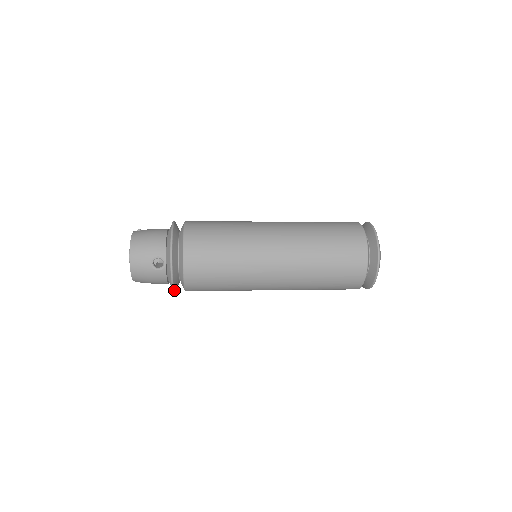
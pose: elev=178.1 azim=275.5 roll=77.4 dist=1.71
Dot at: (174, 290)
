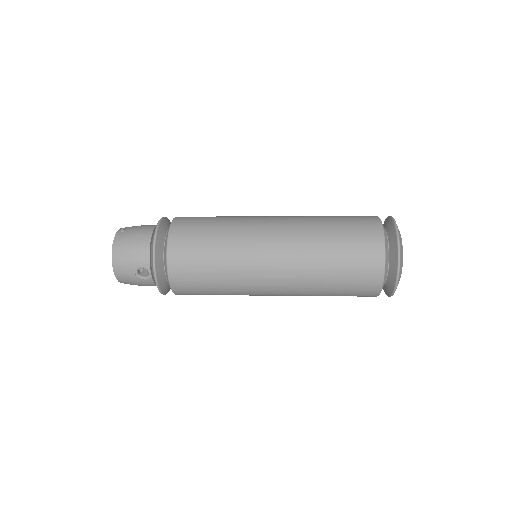
Dot at: (166, 293)
